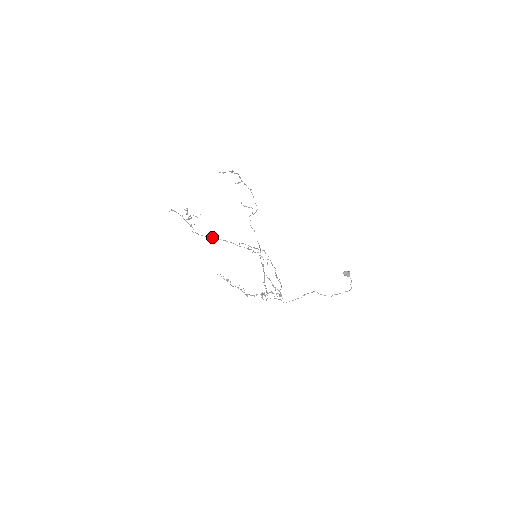
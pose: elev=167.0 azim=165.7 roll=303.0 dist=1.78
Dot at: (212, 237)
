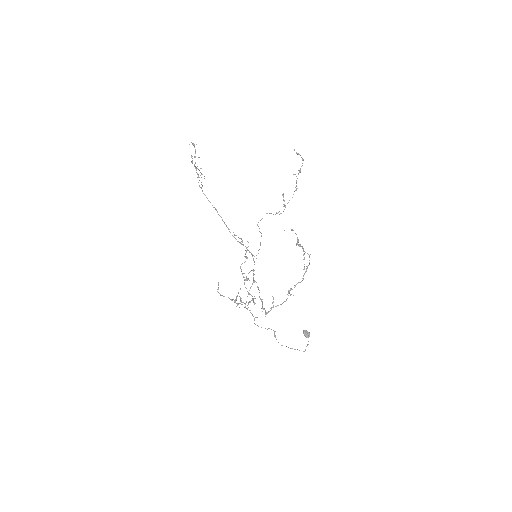
Dot at: occluded
